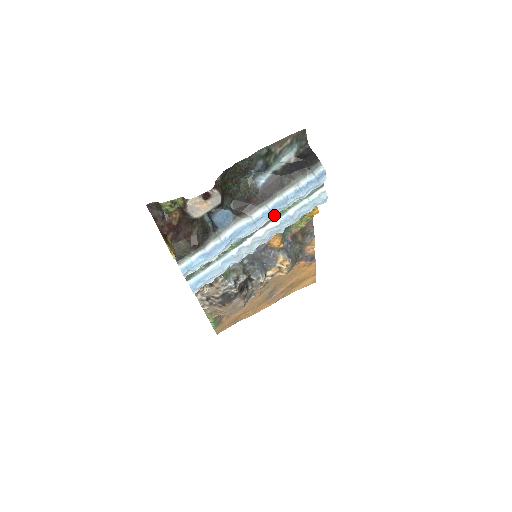
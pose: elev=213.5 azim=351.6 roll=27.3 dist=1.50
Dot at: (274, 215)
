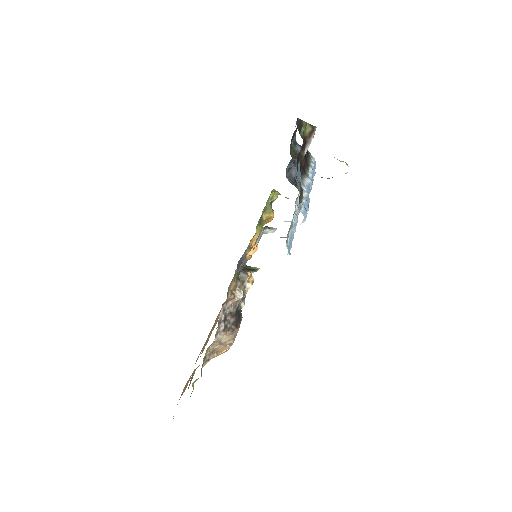
Dot at: occluded
